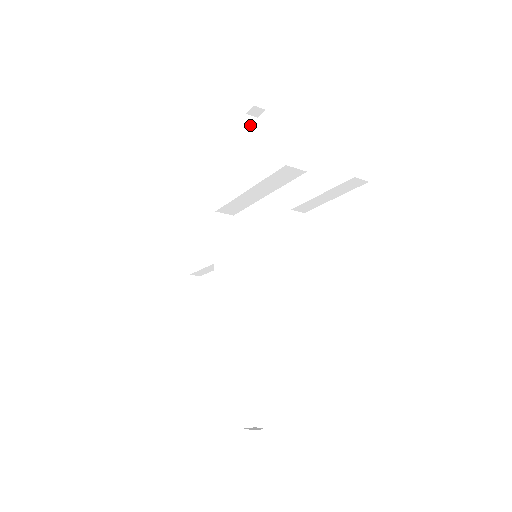
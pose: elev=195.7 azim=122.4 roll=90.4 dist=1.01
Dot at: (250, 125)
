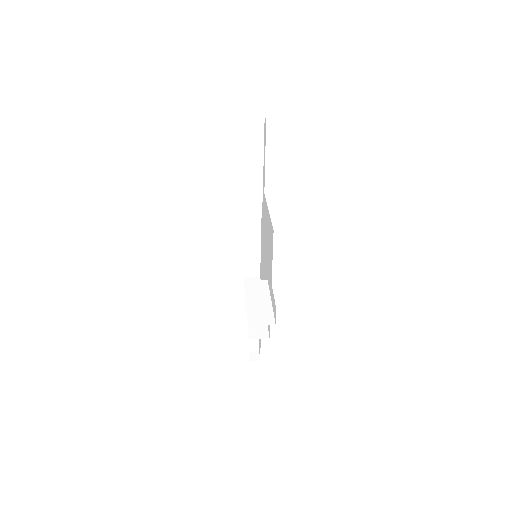
Dot at: (256, 128)
